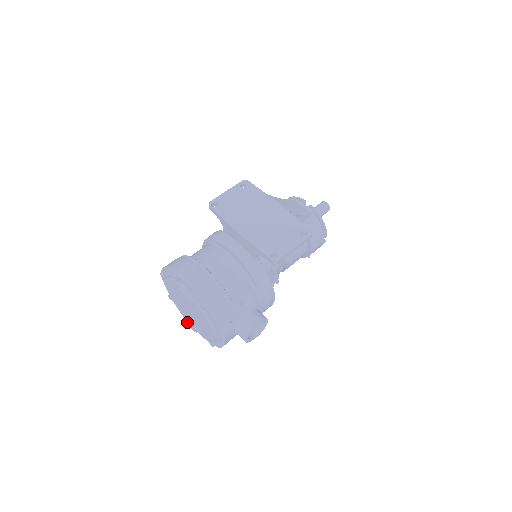
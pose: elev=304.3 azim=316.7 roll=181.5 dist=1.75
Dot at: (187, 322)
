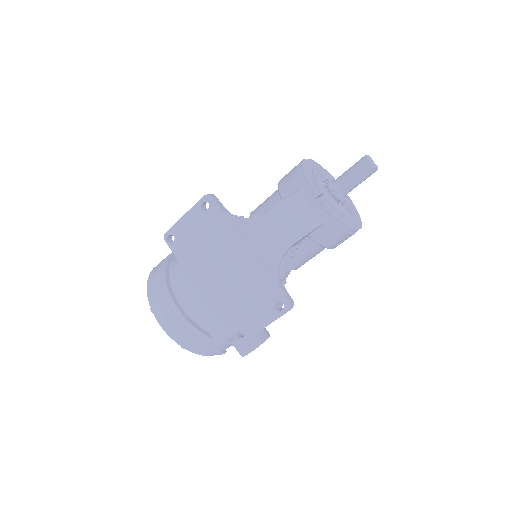
Dot at: occluded
